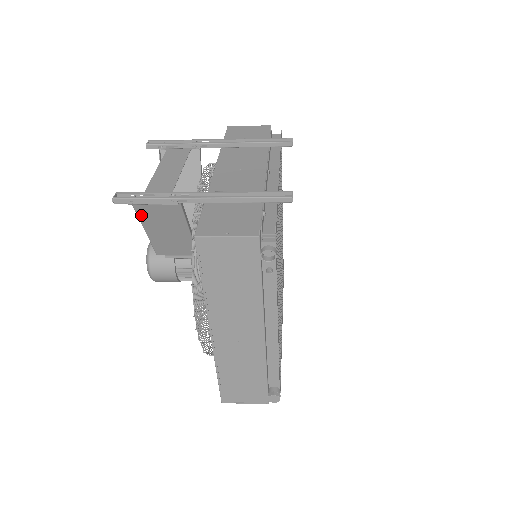
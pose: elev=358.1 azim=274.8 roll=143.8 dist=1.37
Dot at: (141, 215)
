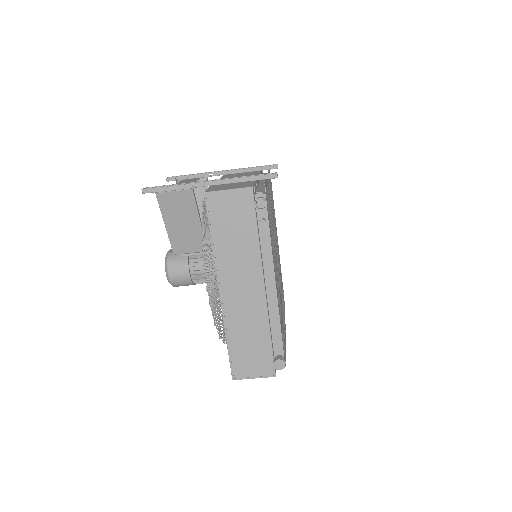
Dot at: (163, 207)
